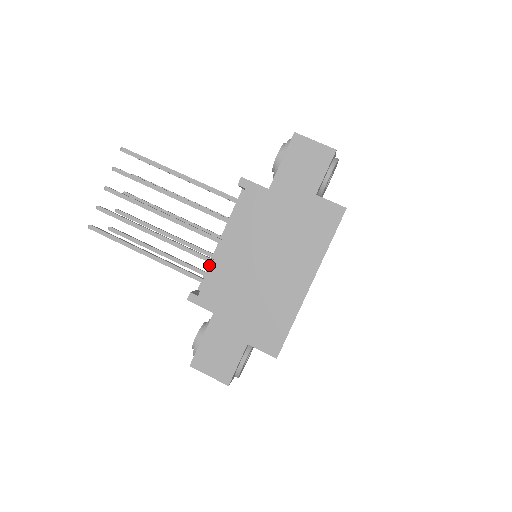
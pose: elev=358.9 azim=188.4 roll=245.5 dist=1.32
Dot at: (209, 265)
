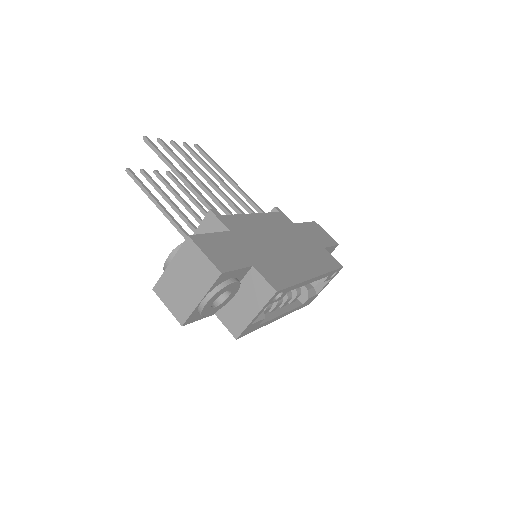
Dot at: occluded
